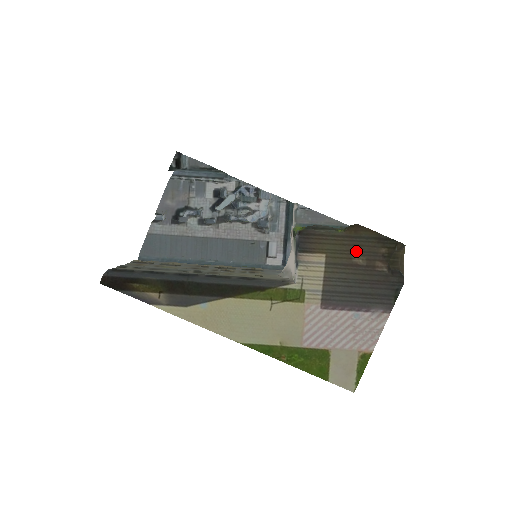
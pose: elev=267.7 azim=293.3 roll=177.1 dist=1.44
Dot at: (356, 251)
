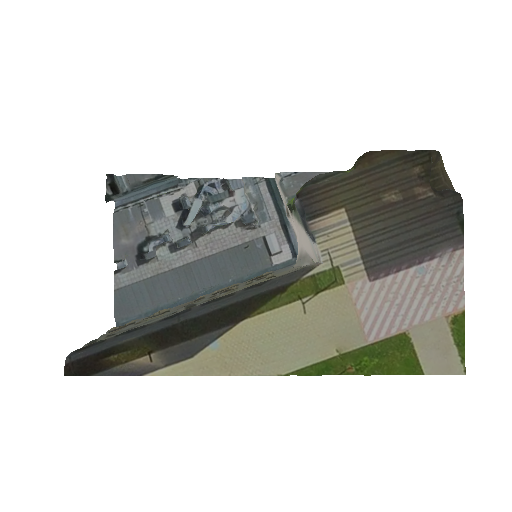
Dot at: (382, 186)
